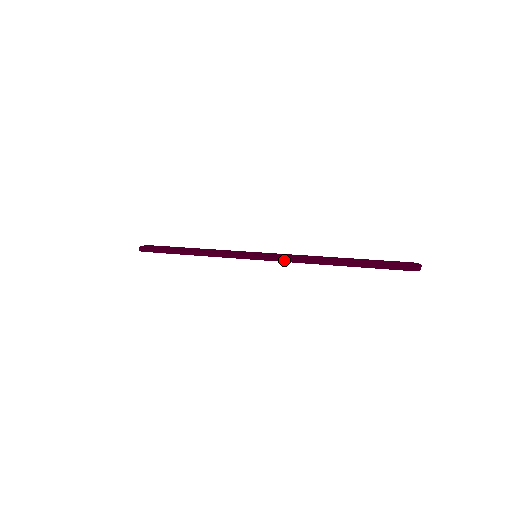
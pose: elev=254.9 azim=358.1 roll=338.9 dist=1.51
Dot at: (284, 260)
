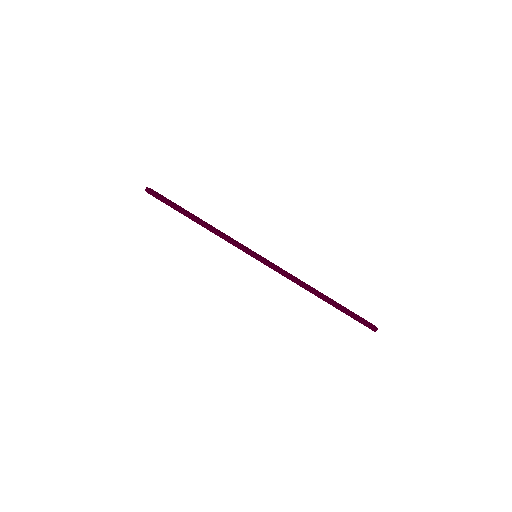
Dot at: (281, 273)
